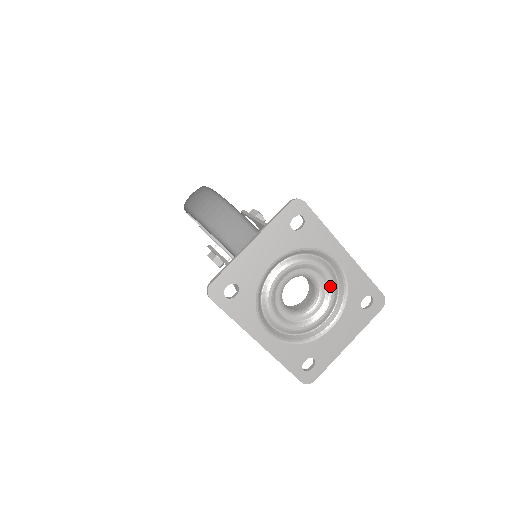
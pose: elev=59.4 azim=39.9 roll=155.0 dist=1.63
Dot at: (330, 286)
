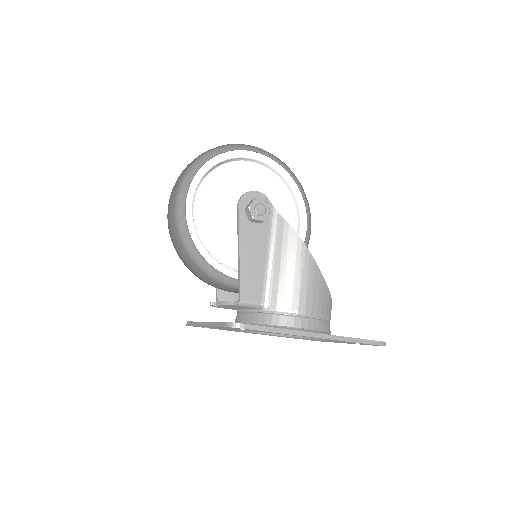
Dot at: occluded
